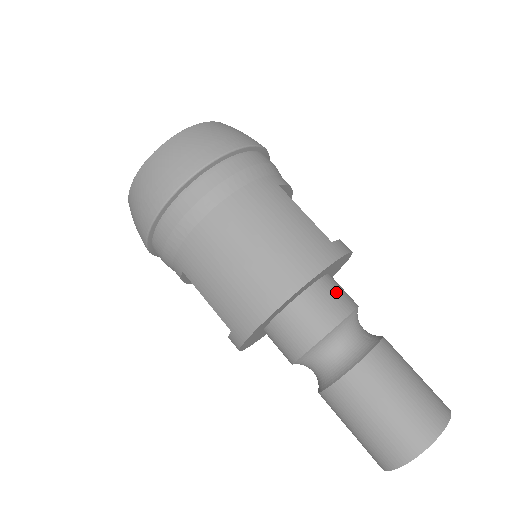
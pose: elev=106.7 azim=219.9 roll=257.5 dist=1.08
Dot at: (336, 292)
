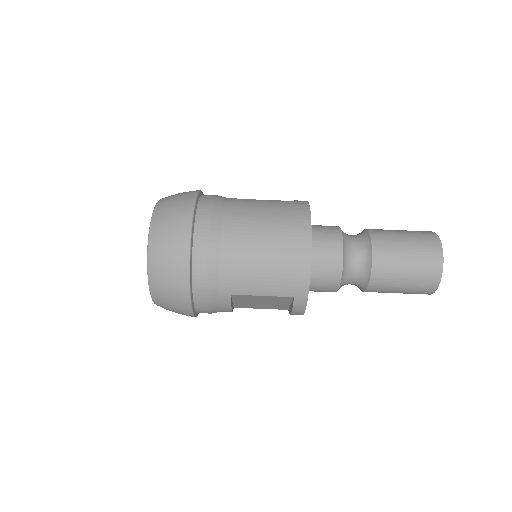
Dot at: (322, 227)
